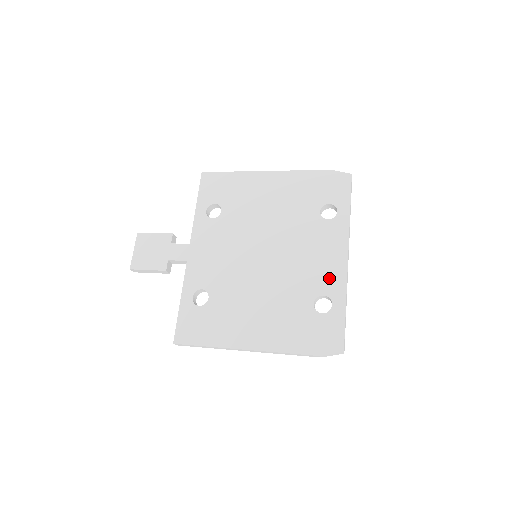
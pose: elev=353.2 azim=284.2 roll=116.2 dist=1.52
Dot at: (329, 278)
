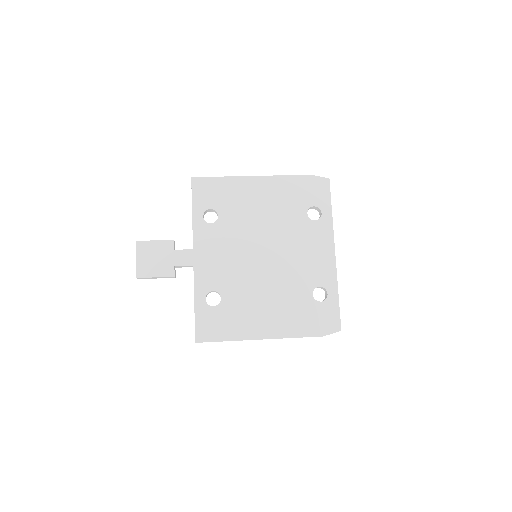
Dot at: (322, 272)
